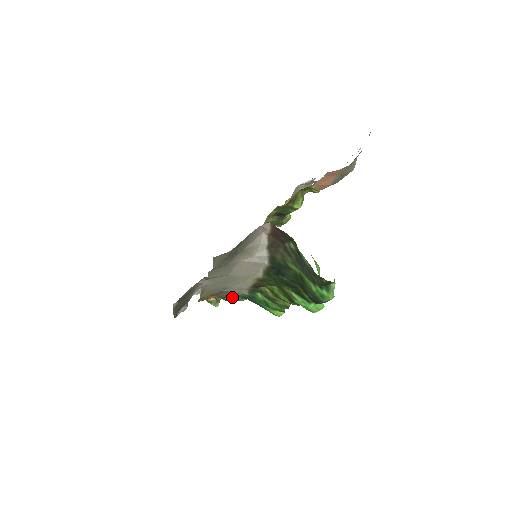
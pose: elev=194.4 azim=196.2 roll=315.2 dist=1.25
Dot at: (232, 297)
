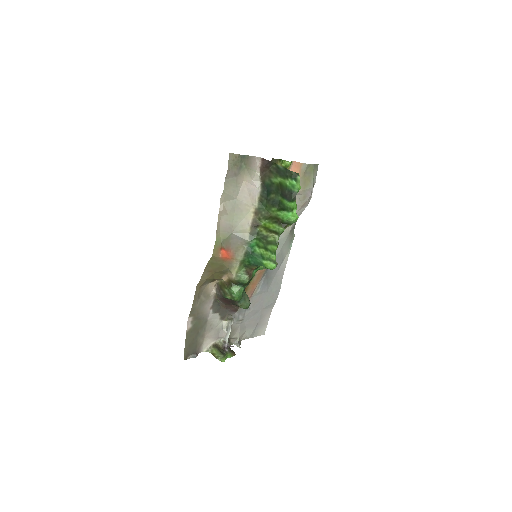
Dot at: (237, 272)
